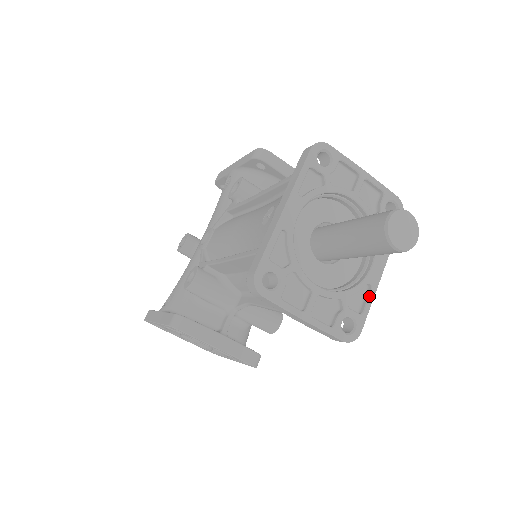
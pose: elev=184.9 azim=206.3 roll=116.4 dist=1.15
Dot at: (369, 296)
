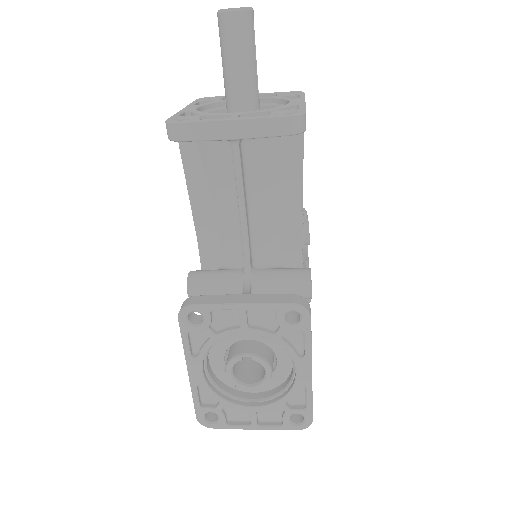
Dot at: (299, 106)
